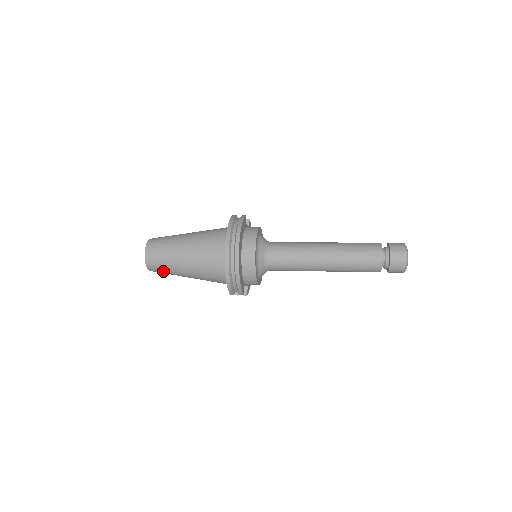
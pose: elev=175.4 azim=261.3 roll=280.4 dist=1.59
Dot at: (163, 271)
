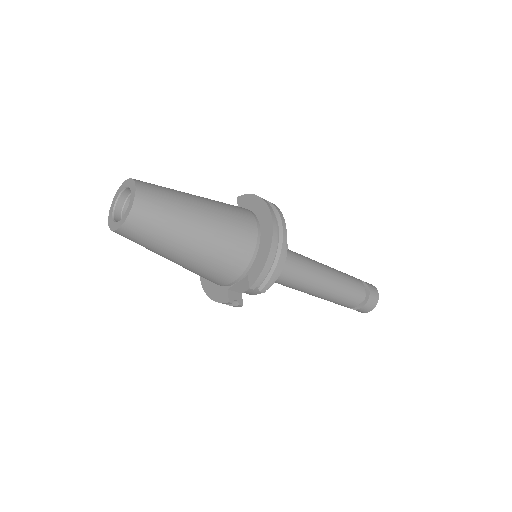
Dot at: (153, 229)
